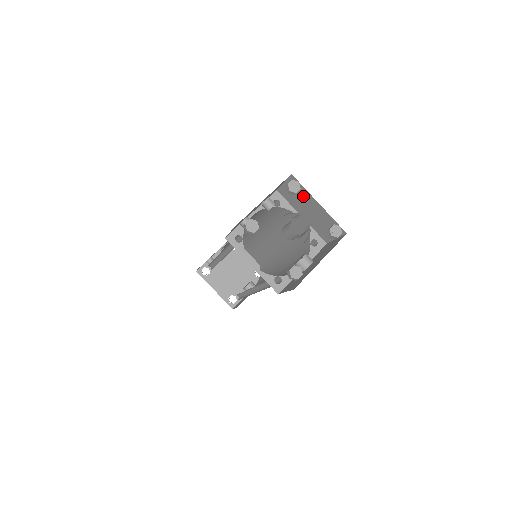
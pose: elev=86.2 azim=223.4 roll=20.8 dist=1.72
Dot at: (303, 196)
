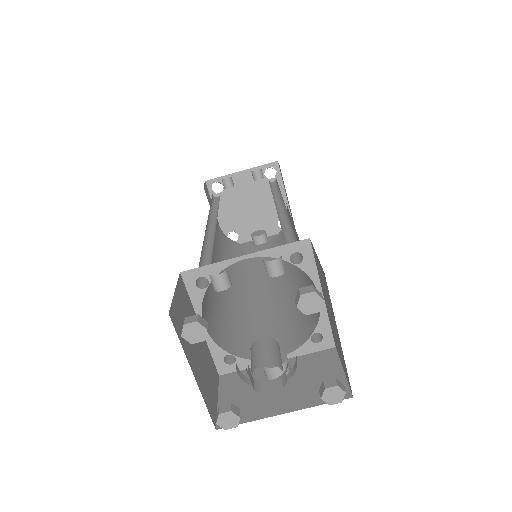
Dot at: (329, 300)
